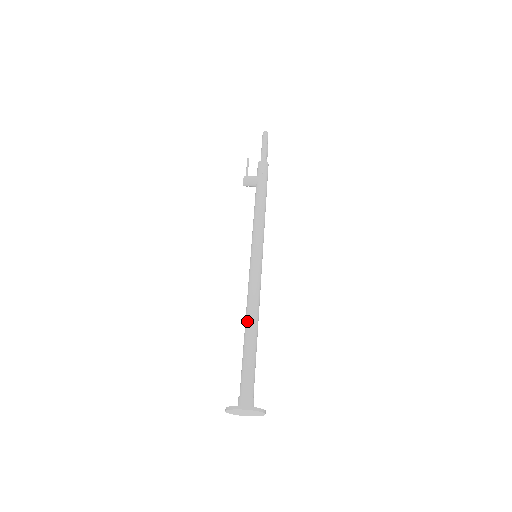
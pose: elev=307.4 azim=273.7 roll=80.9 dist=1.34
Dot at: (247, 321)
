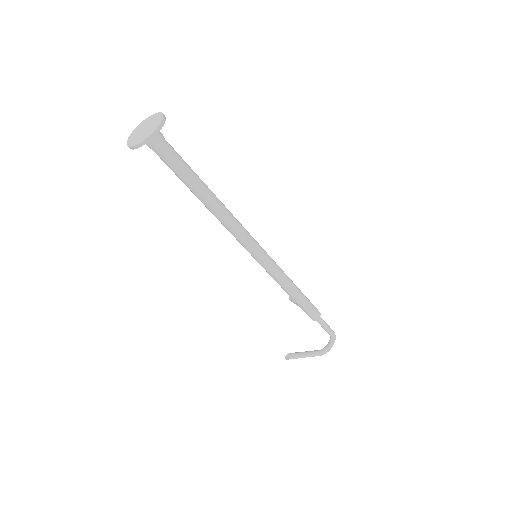
Dot at: occluded
